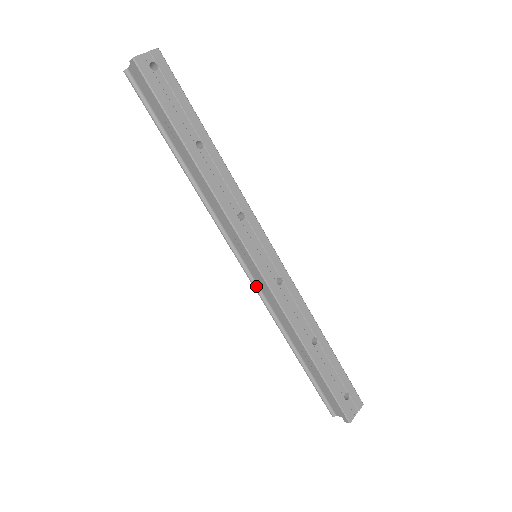
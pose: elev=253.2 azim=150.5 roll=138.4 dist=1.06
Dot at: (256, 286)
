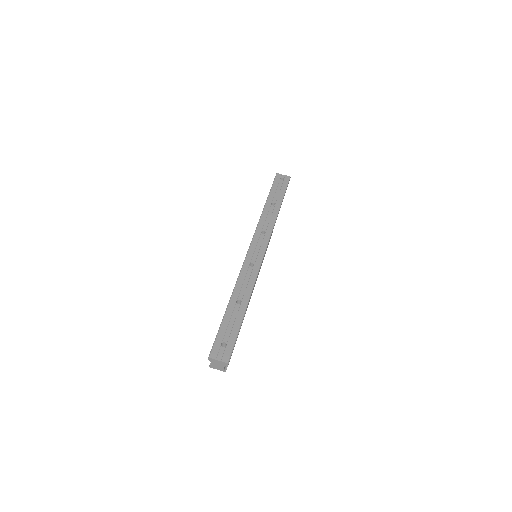
Dot at: occluded
